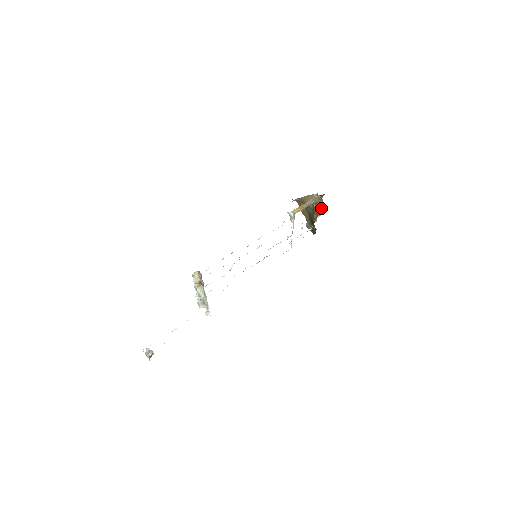
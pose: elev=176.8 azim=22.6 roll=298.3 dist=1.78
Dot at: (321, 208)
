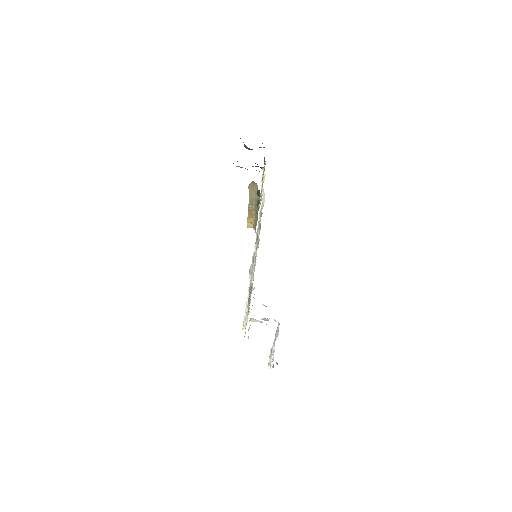
Dot at: occluded
